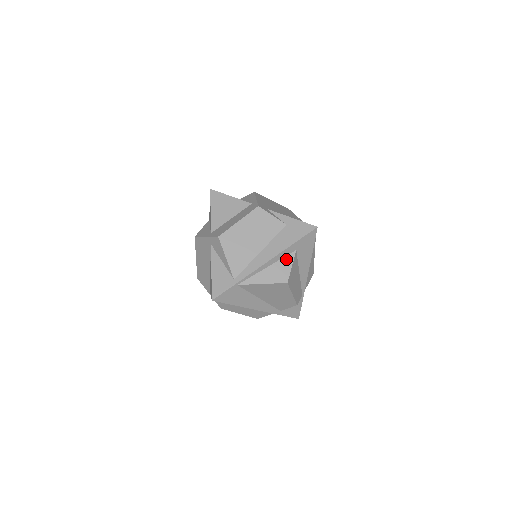
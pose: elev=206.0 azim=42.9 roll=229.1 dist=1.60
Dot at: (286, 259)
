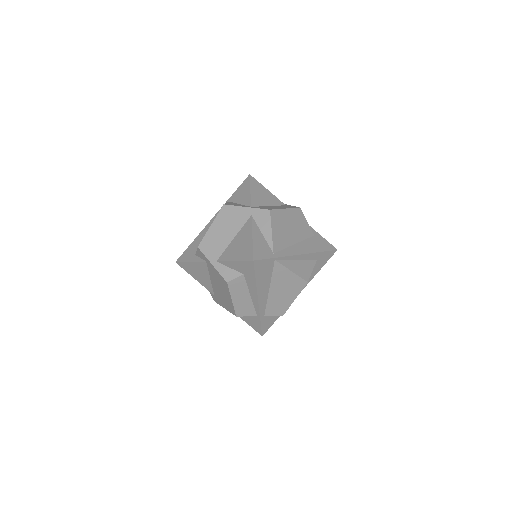
Dot at: (310, 262)
